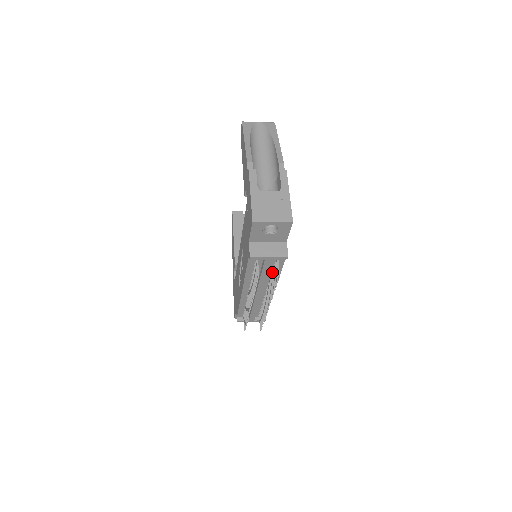
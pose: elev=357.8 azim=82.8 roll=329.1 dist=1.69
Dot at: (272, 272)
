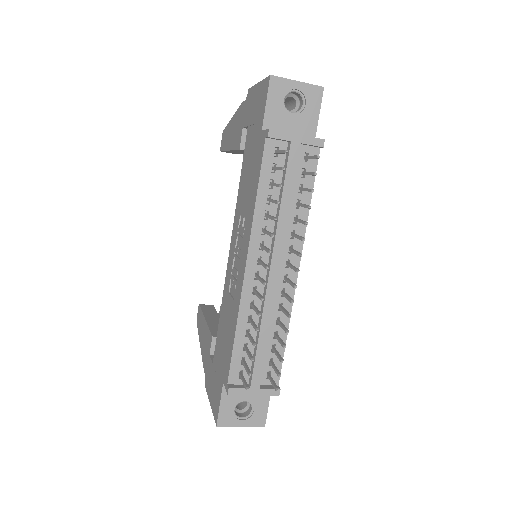
Dot at: (297, 202)
